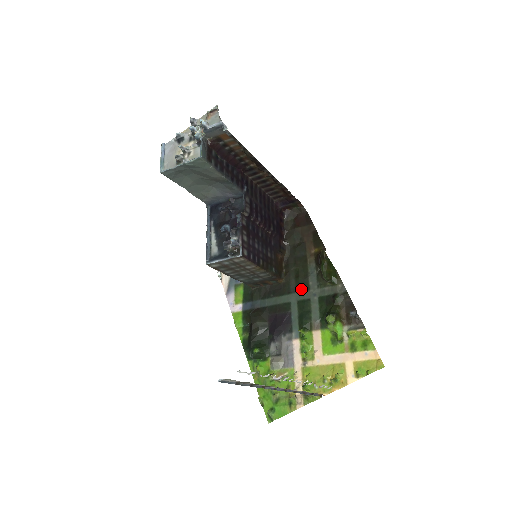
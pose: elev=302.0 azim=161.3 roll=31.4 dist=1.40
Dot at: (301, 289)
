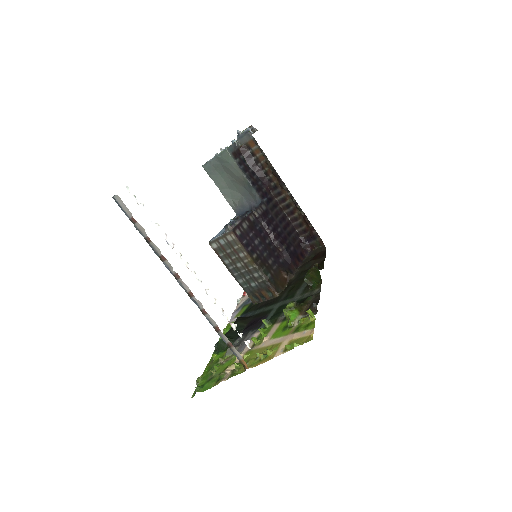
Dot at: (287, 298)
